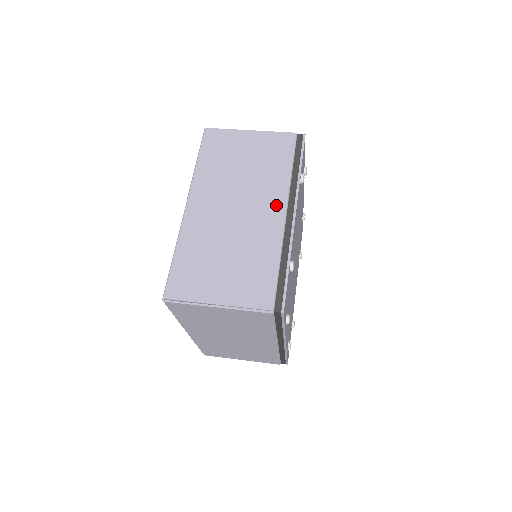
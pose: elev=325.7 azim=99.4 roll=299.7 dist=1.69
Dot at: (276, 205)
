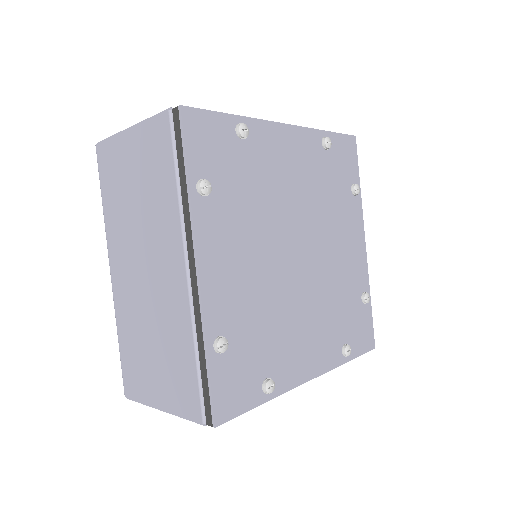
Dot at: occluded
